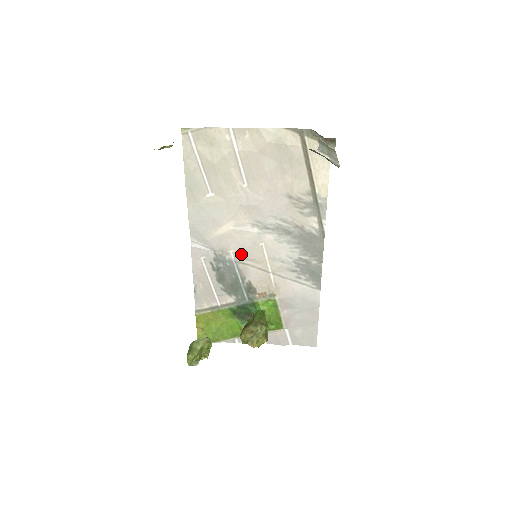
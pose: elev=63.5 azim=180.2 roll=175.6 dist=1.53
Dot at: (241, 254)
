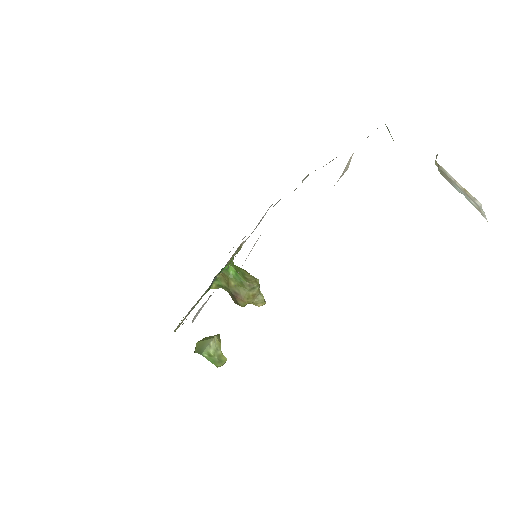
Dot at: occluded
